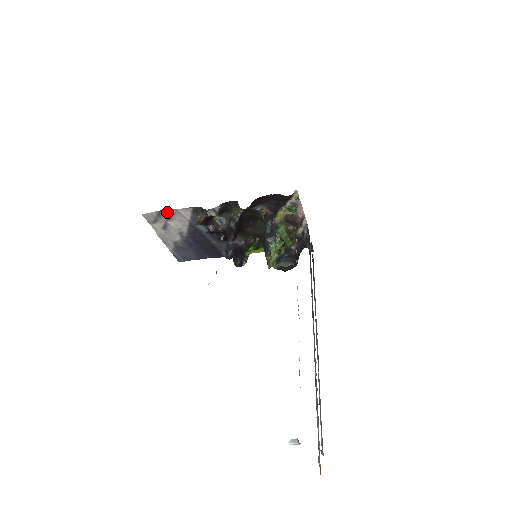
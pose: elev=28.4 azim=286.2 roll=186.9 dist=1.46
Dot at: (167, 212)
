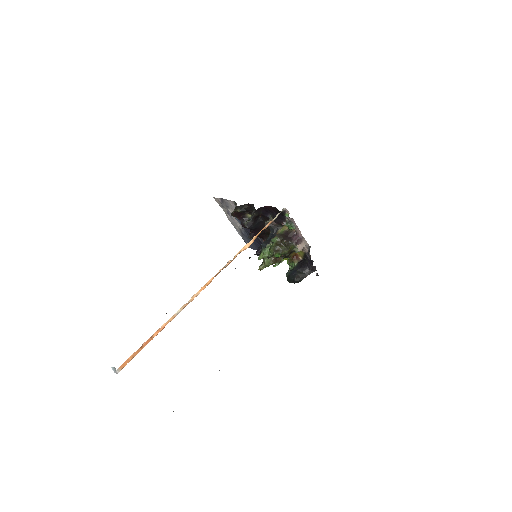
Dot at: (224, 200)
